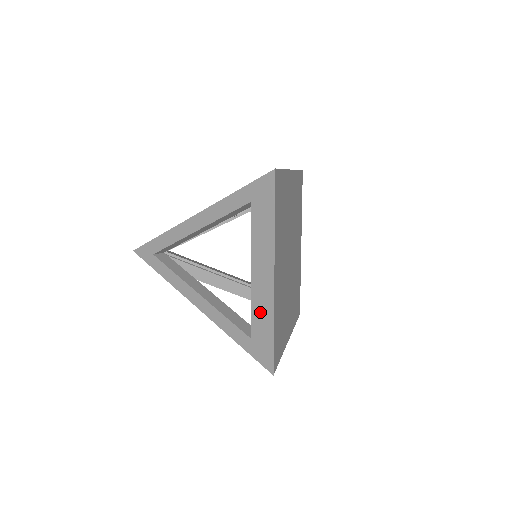
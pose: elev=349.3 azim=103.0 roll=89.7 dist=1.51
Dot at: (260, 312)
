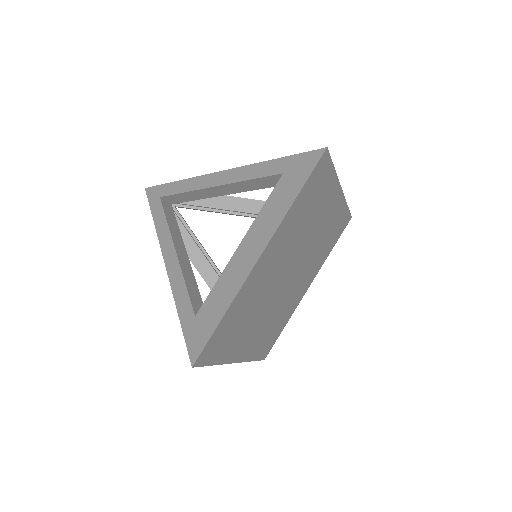
Dot at: occluded
